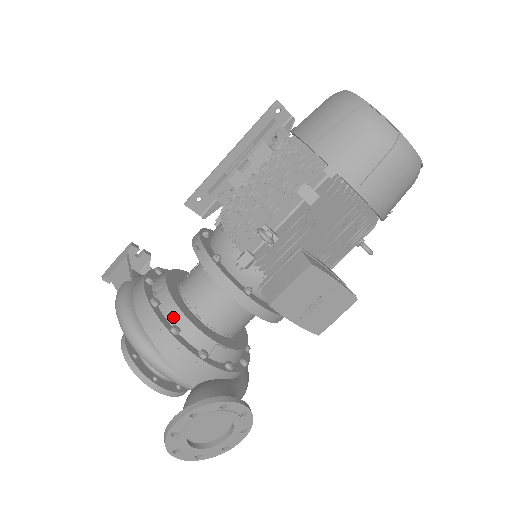
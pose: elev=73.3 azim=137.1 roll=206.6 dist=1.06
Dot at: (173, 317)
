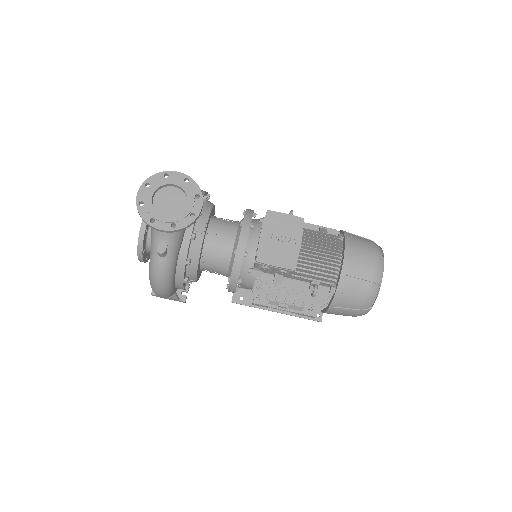
Dot at: (208, 201)
